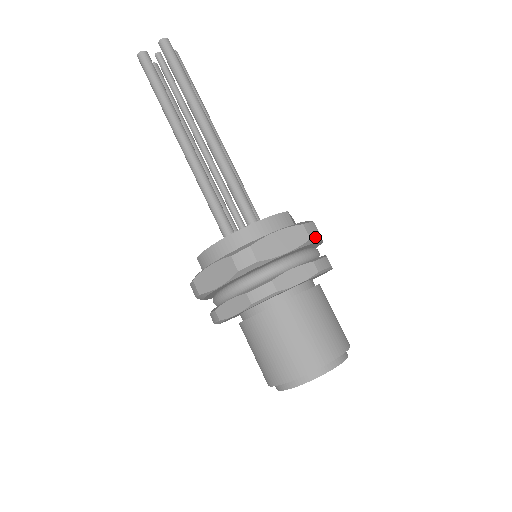
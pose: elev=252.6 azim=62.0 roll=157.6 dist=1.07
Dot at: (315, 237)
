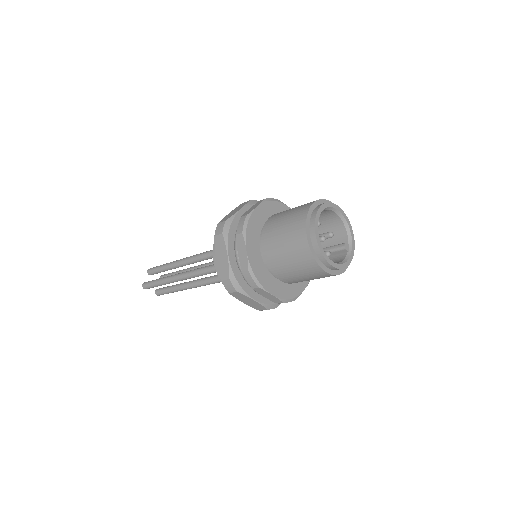
Dot at: (254, 201)
